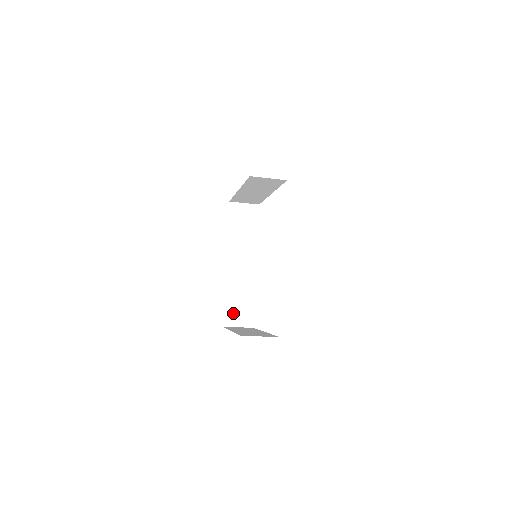
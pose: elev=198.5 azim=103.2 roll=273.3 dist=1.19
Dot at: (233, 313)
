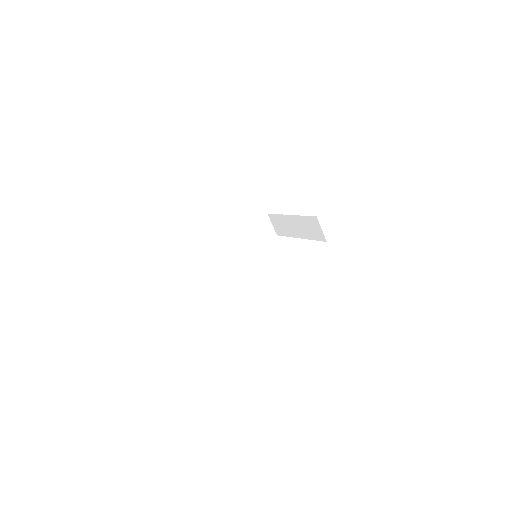
Dot at: (197, 268)
